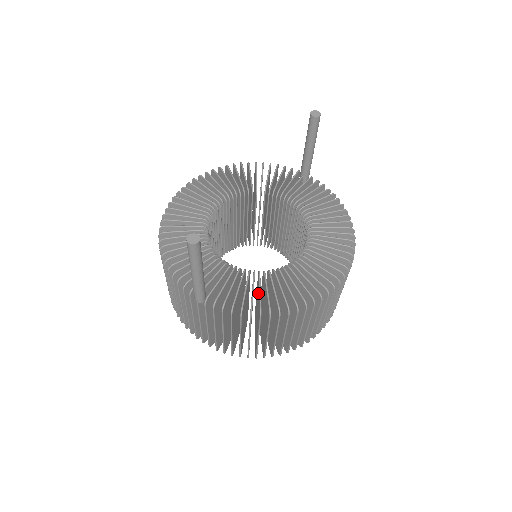
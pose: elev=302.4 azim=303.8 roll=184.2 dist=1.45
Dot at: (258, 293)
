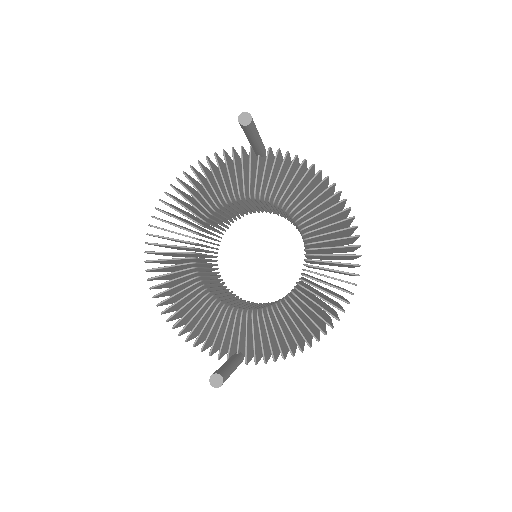
Dot at: occluded
